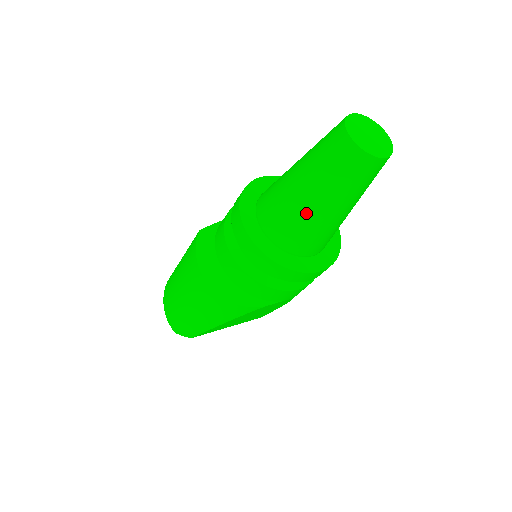
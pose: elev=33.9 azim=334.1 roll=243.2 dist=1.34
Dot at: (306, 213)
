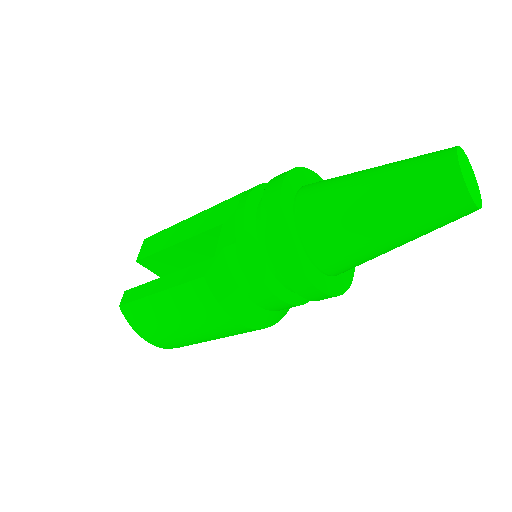
Dot at: occluded
